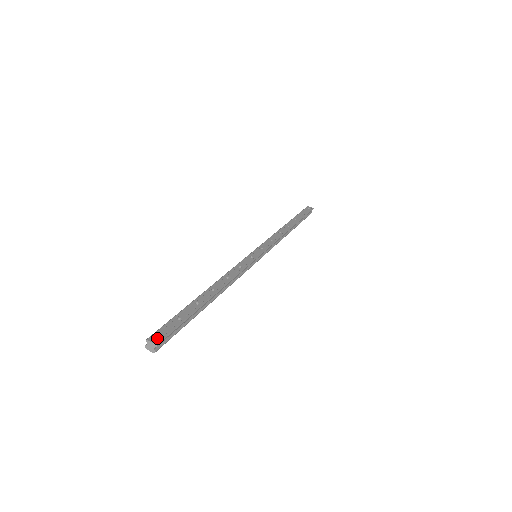
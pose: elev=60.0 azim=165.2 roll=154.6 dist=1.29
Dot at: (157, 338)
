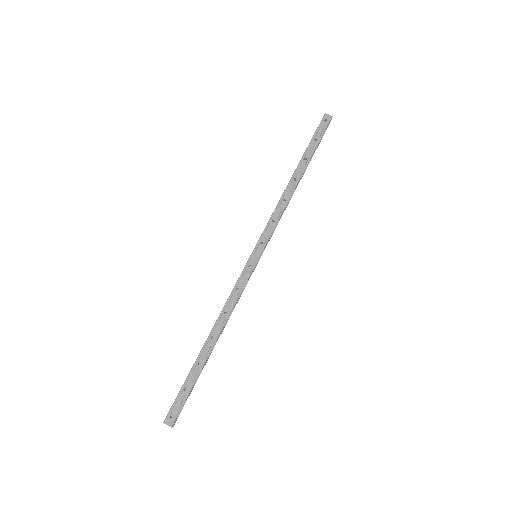
Dot at: (171, 419)
